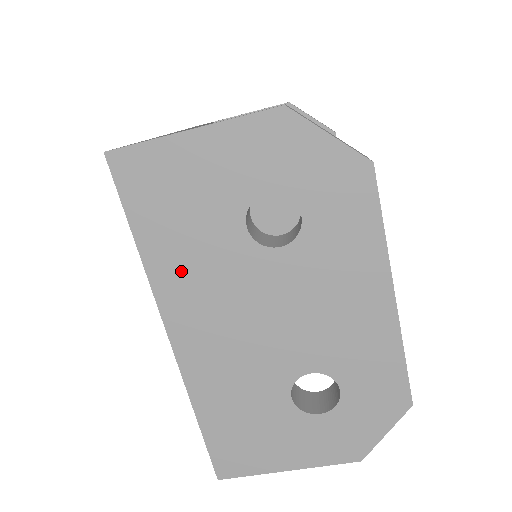
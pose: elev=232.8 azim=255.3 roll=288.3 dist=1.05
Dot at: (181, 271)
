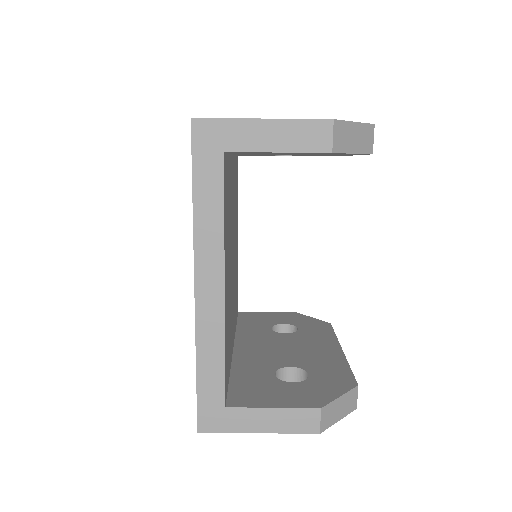
Dot at: occluded
